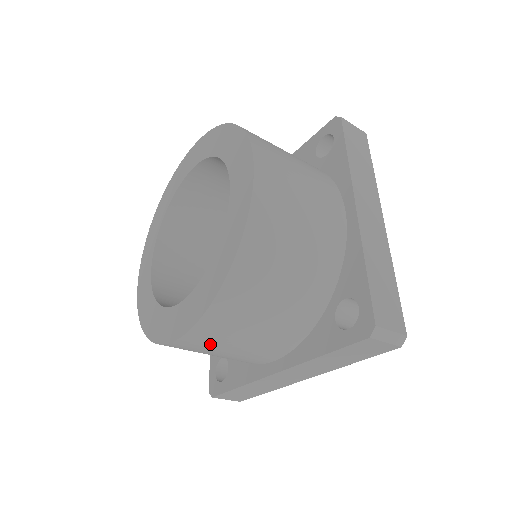
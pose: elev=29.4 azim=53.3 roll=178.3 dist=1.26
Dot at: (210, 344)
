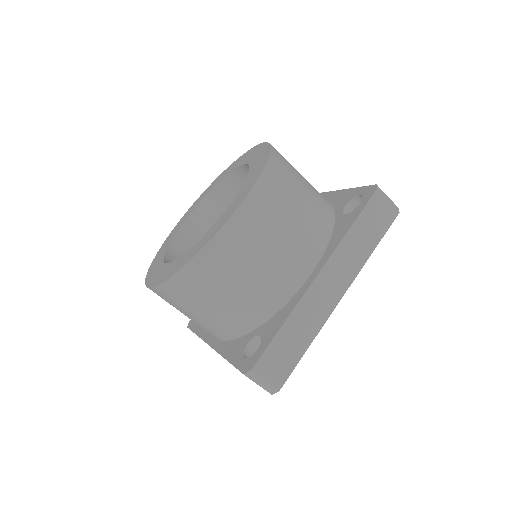
Dot at: (261, 225)
